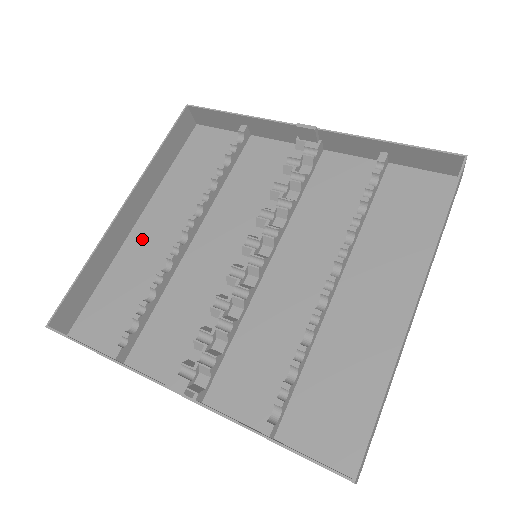
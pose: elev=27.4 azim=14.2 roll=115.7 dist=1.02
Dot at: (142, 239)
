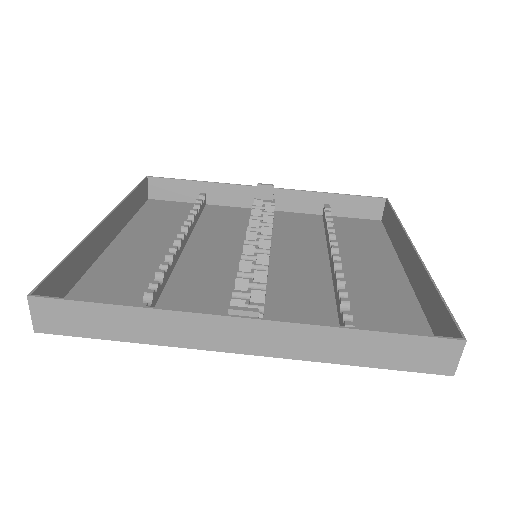
Dot at: (120, 256)
